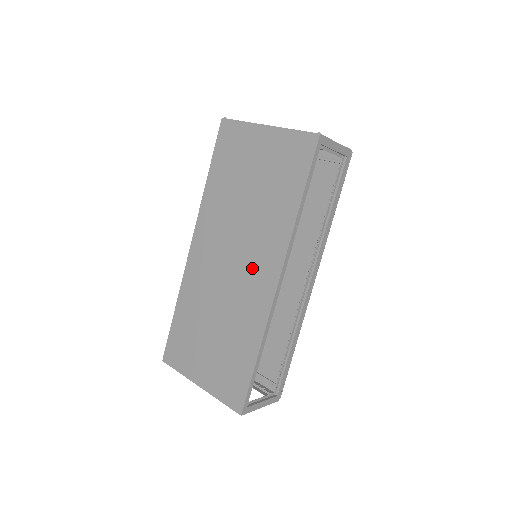
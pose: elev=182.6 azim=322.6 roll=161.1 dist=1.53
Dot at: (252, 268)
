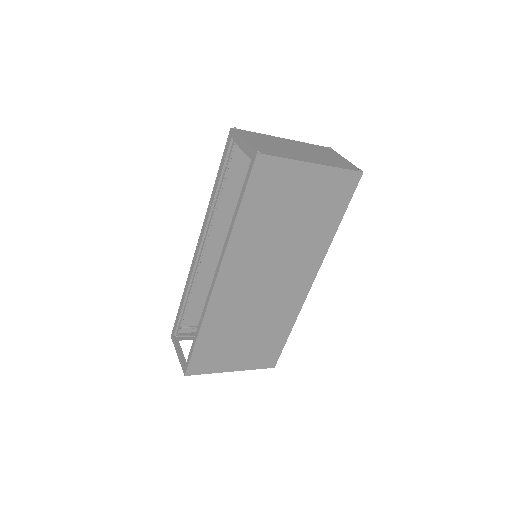
Dot at: (290, 280)
